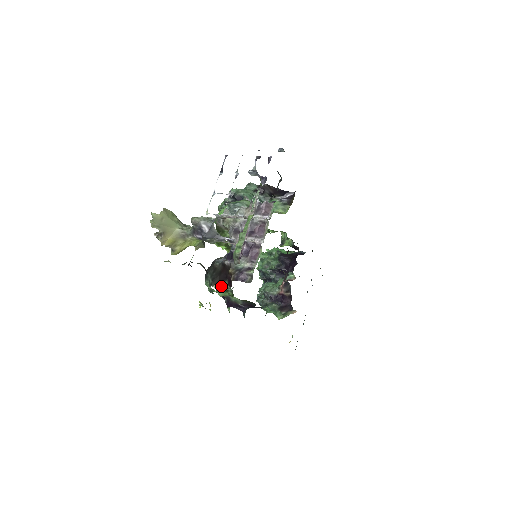
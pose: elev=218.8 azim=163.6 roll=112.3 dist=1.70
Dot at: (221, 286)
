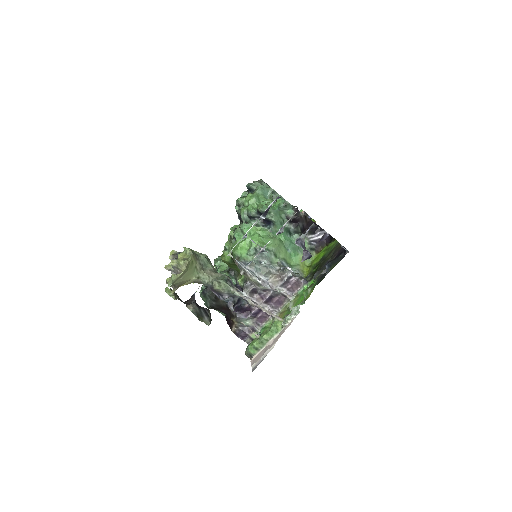
Dot at: occluded
